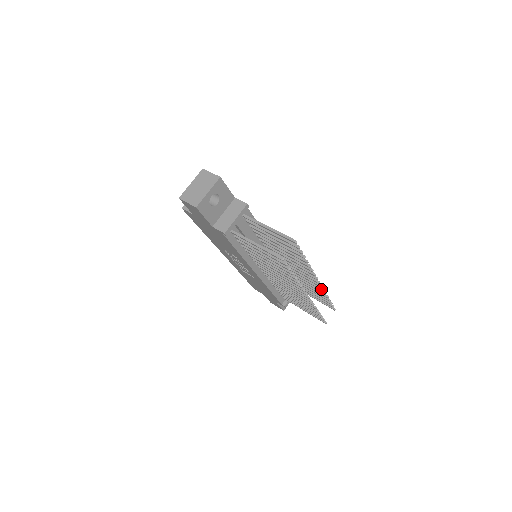
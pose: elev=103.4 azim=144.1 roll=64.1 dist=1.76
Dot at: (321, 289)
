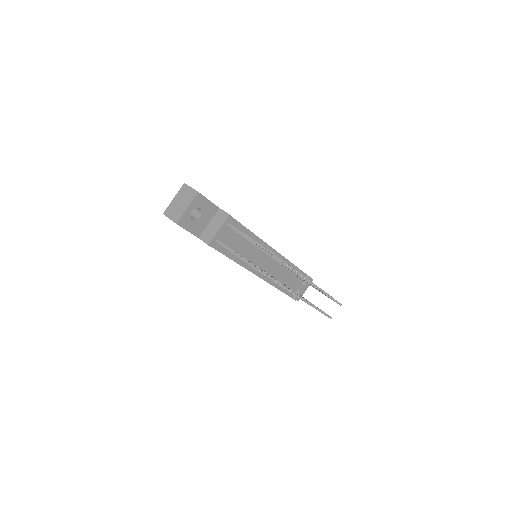
Dot at: (318, 289)
